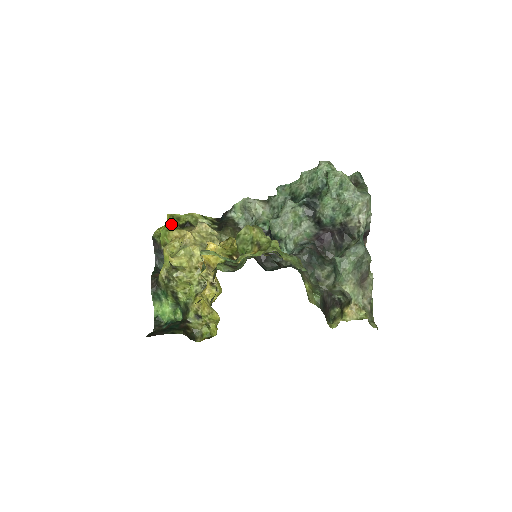
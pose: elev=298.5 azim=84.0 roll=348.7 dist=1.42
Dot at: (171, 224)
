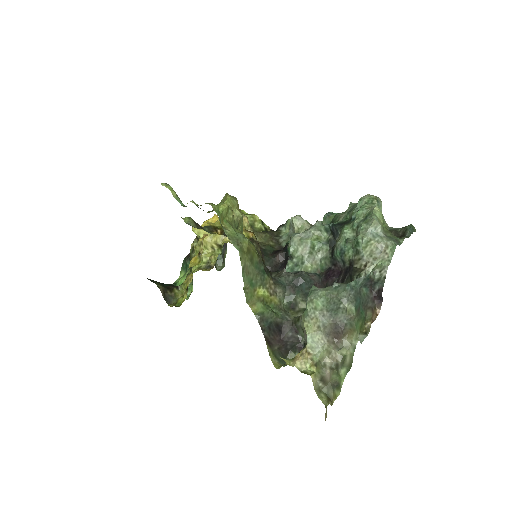
Dot at: occluded
